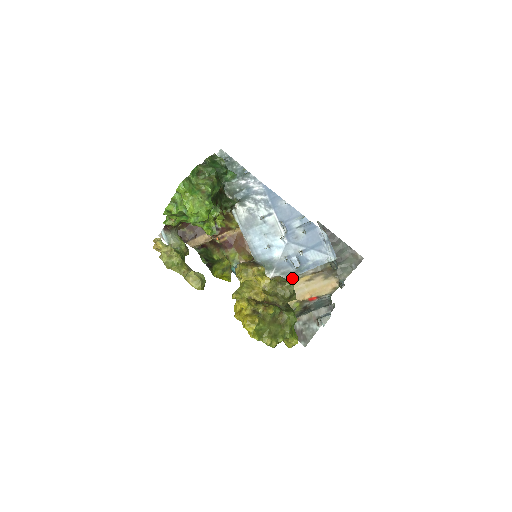
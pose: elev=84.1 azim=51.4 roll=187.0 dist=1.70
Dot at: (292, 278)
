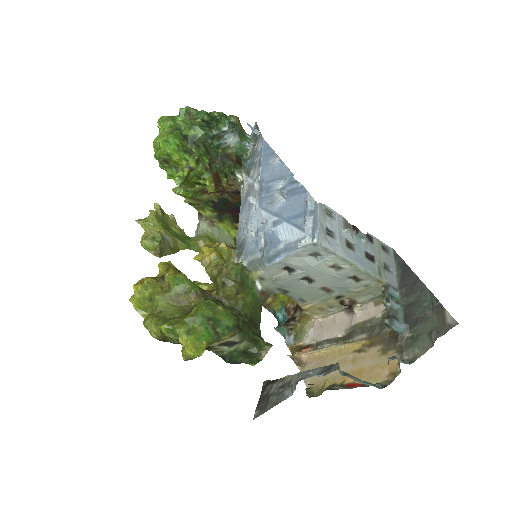
Dot at: (336, 341)
